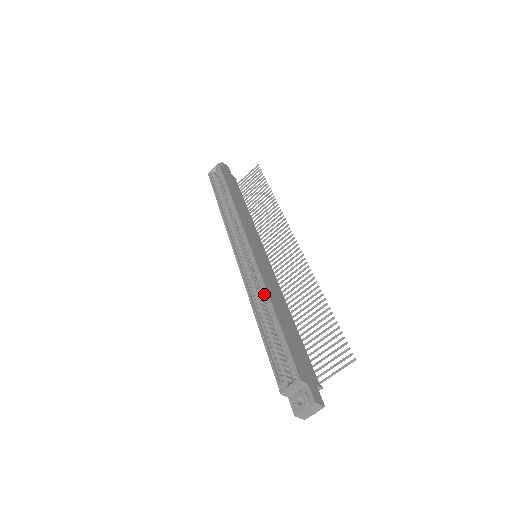
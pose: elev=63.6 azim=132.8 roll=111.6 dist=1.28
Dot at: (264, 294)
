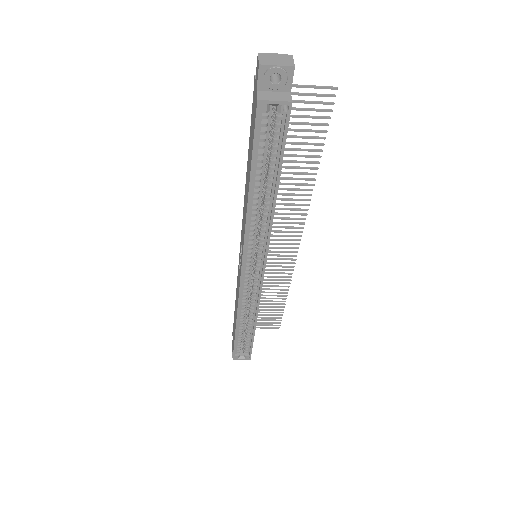
Dot at: (253, 313)
